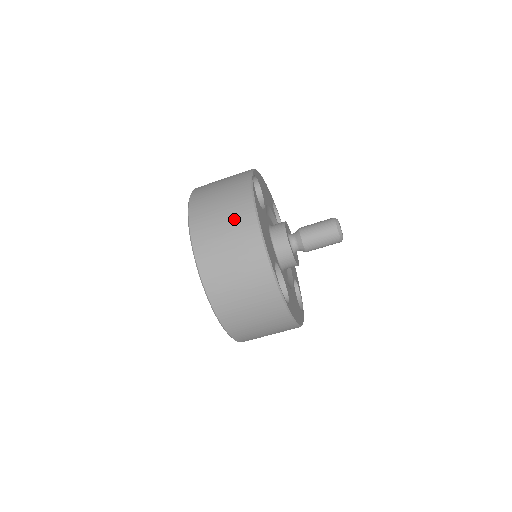
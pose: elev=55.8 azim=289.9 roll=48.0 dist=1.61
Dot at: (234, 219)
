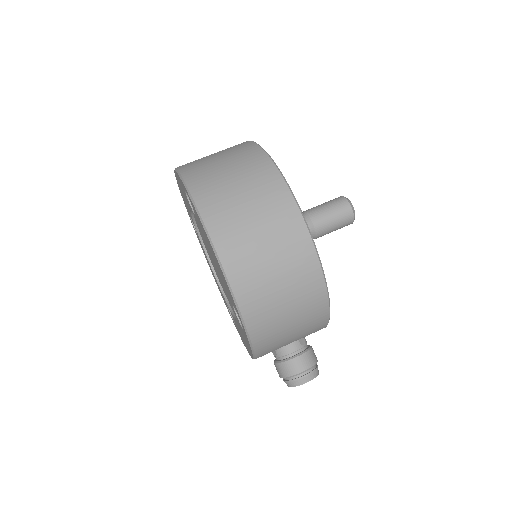
Dot at: occluded
